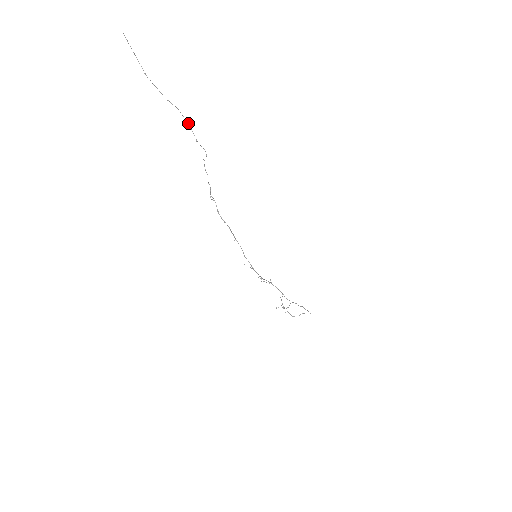
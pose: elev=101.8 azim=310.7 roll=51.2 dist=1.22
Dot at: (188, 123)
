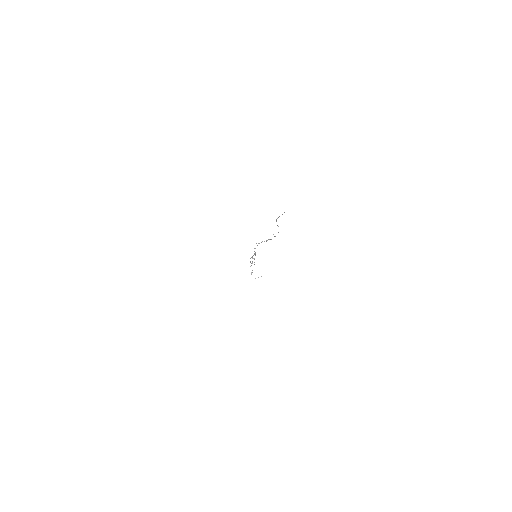
Dot at: occluded
